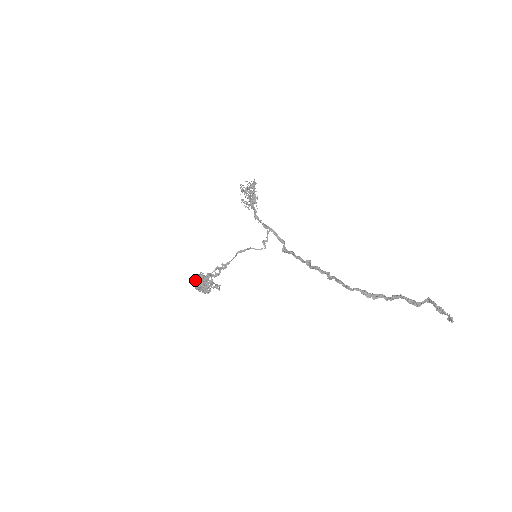
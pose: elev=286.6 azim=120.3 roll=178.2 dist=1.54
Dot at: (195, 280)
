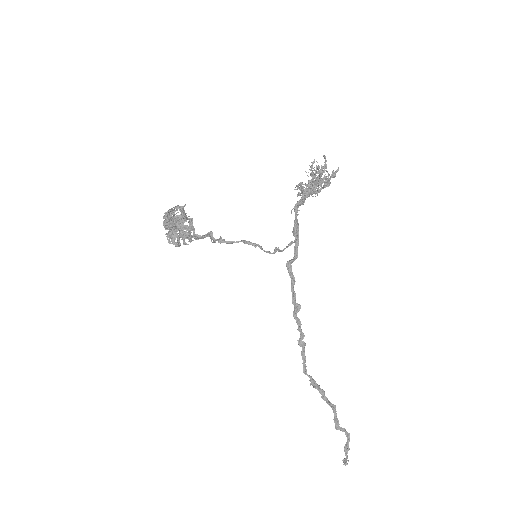
Dot at: (169, 211)
